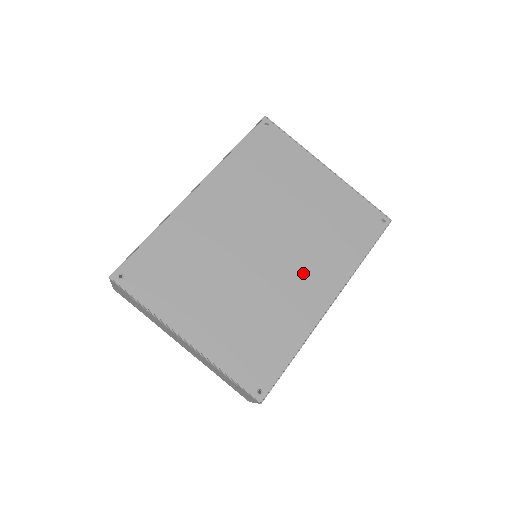
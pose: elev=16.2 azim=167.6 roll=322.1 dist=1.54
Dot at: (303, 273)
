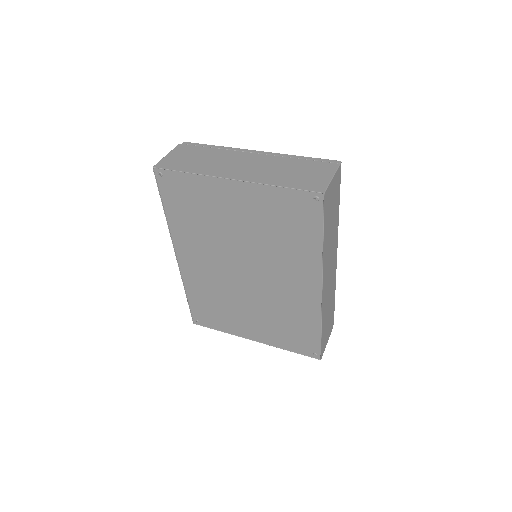
Dot at: (285, 278)
